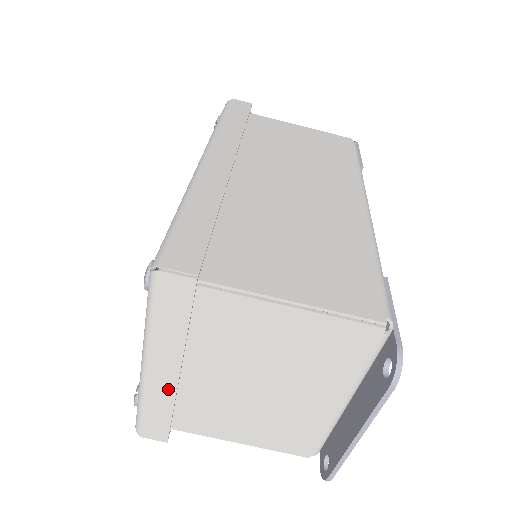
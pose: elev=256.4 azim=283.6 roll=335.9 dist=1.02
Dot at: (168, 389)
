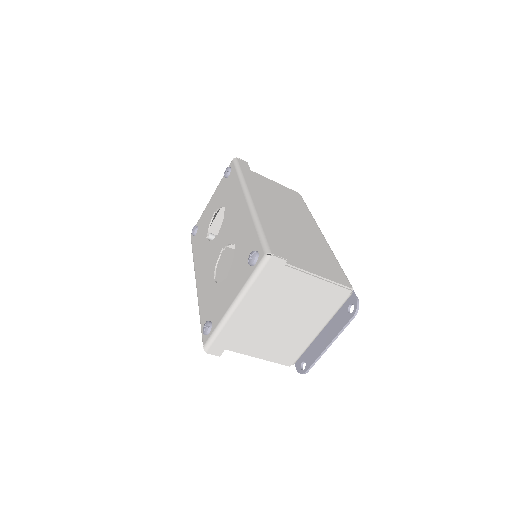
Dot at: (241, 320)
